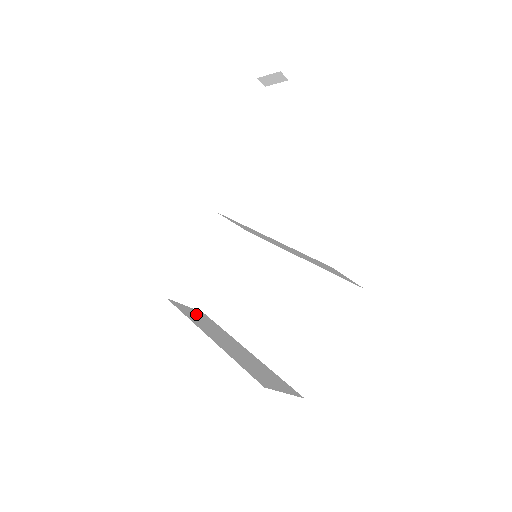
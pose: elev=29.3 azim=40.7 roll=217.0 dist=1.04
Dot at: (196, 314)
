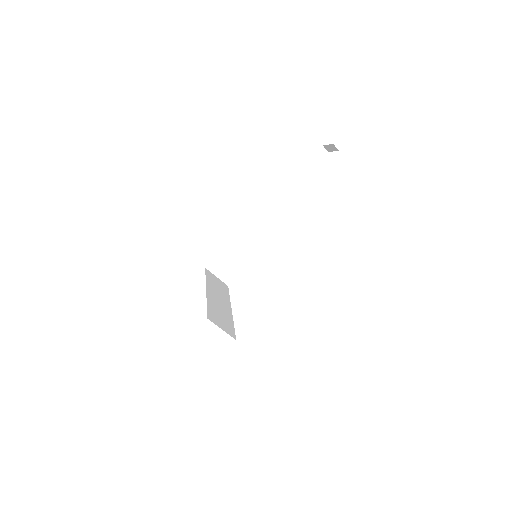
Dot at: (218, 283)
